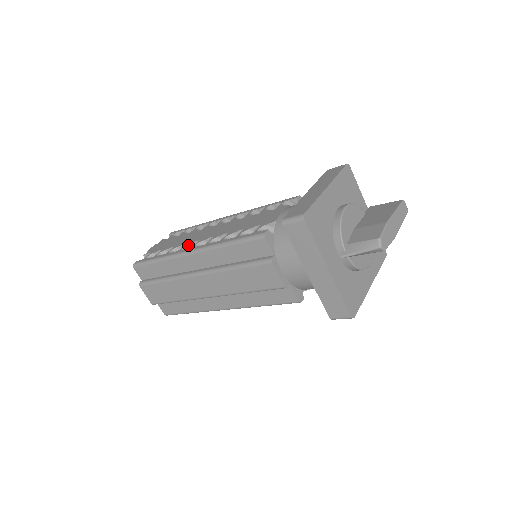
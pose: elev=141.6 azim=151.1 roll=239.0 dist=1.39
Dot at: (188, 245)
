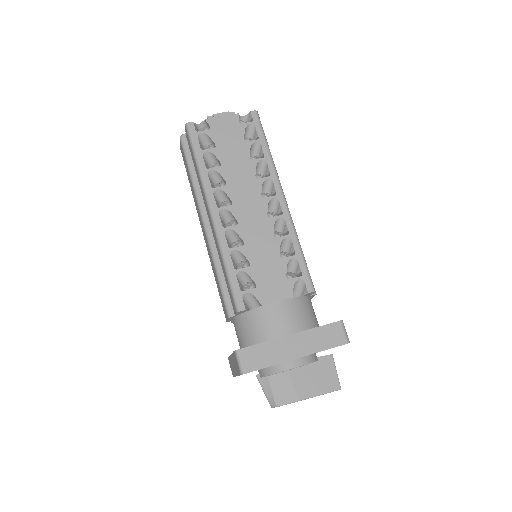
Dot at: (224, 192)
